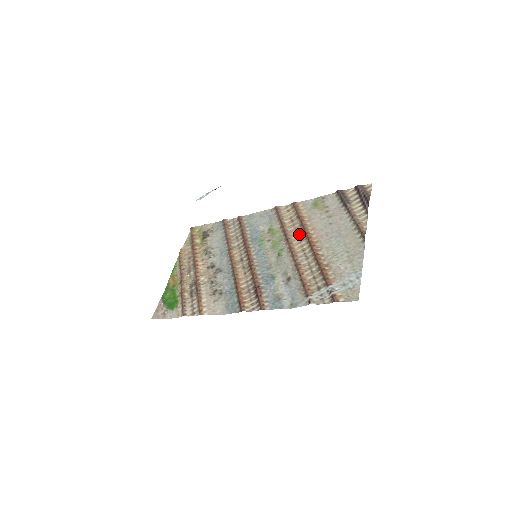
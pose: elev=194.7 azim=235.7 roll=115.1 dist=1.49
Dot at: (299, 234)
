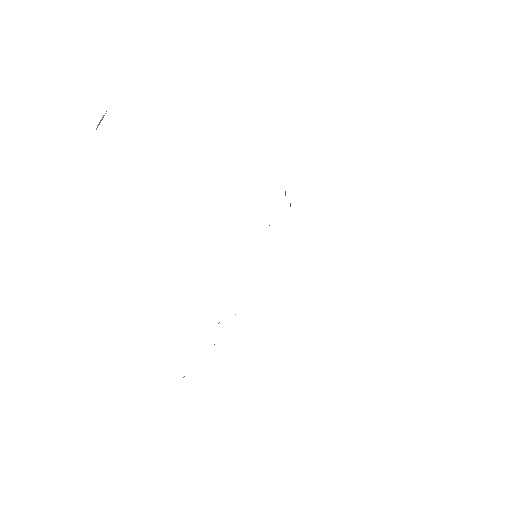
Dot at: occluded
